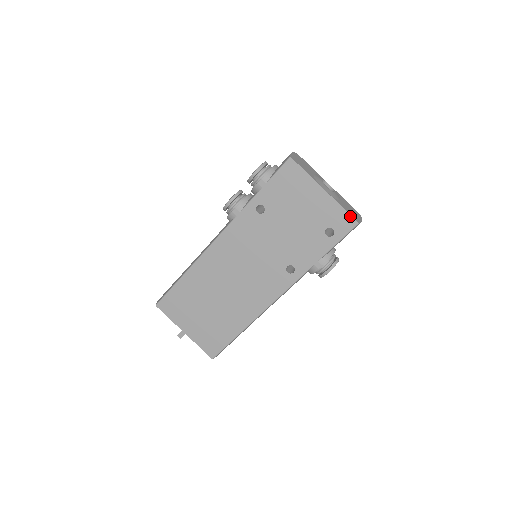
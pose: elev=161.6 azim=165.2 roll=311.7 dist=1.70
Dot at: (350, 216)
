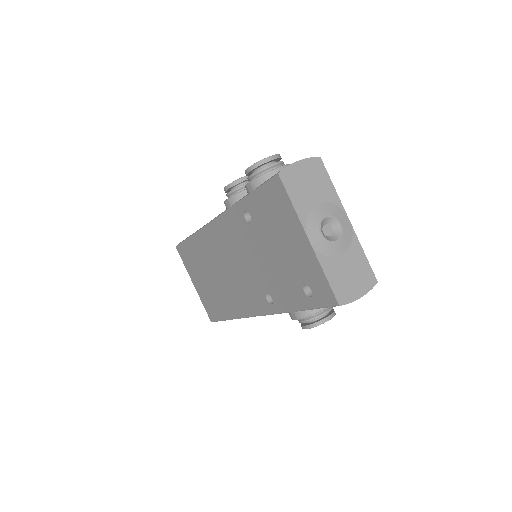
Dot at: (331, 290)
